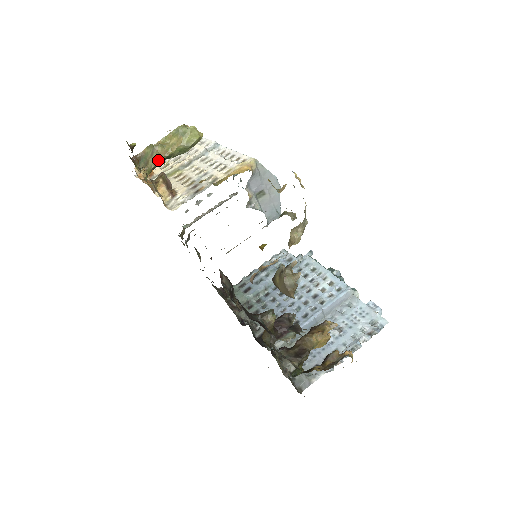
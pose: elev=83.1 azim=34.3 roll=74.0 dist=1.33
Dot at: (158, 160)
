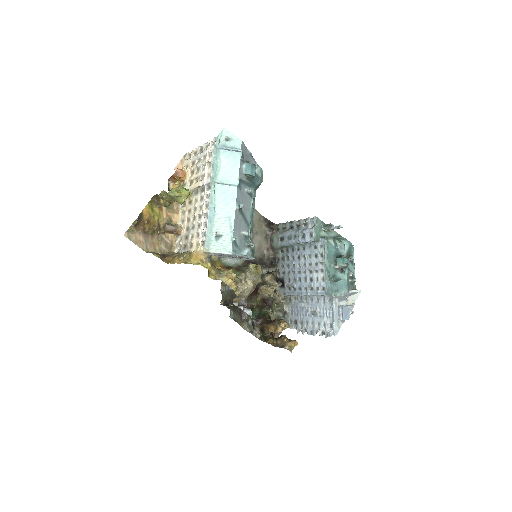
Dot at: (167, 205)
